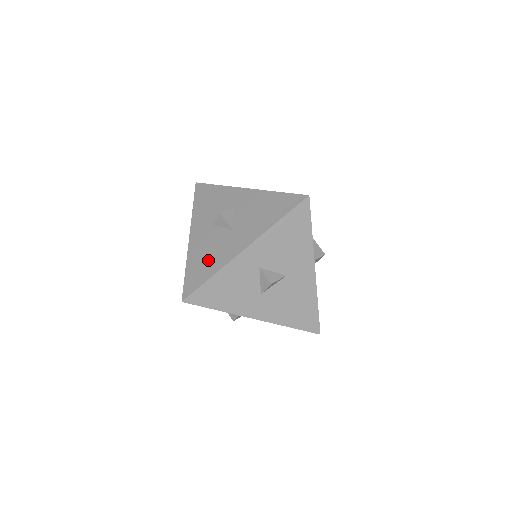
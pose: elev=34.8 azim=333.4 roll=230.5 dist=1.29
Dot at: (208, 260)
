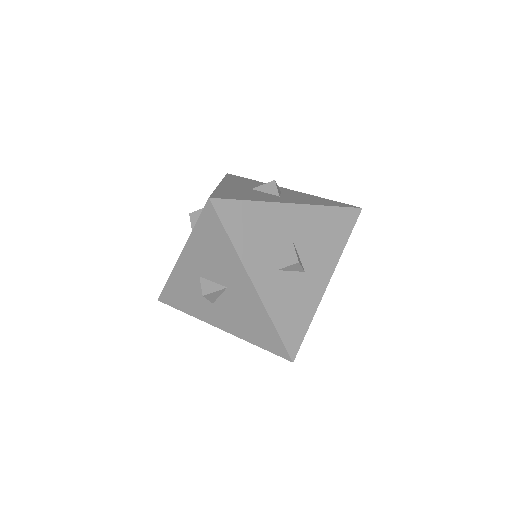
Dot at: occluded
